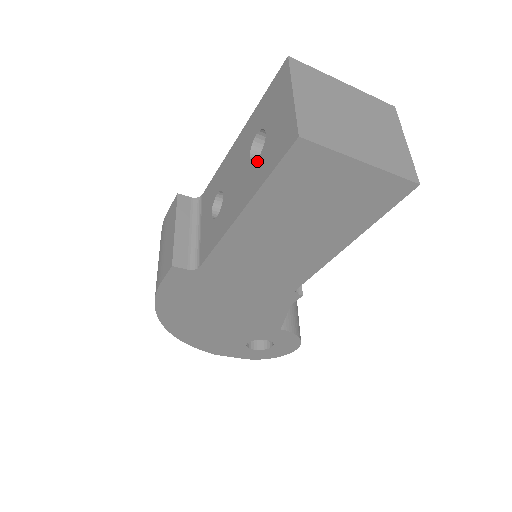
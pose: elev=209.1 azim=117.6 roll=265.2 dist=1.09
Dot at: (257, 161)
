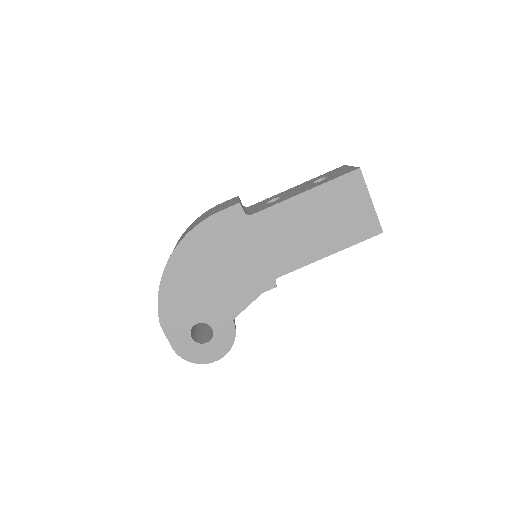
Dot at: (322, 181)
